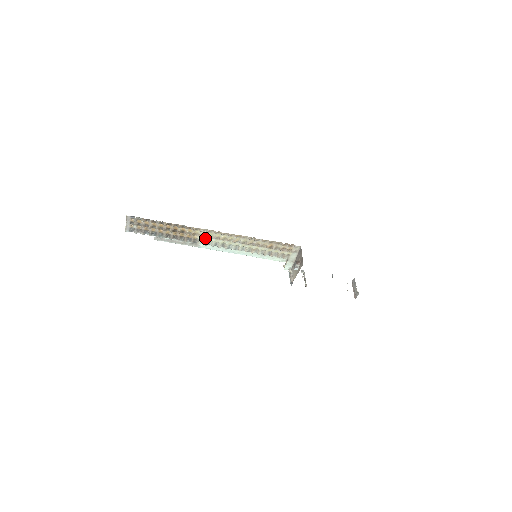
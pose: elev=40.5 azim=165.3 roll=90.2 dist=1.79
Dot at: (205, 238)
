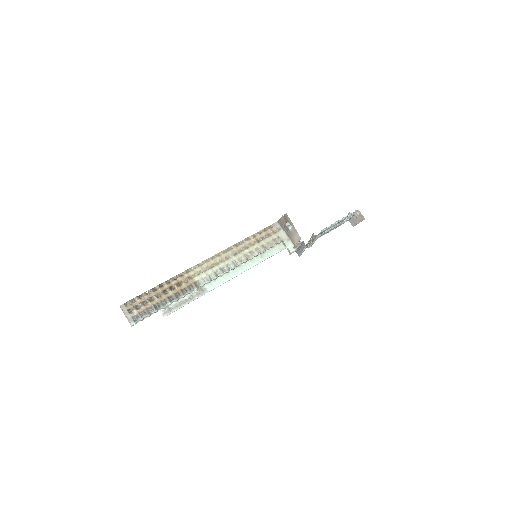
Dot at: (202, 275)
